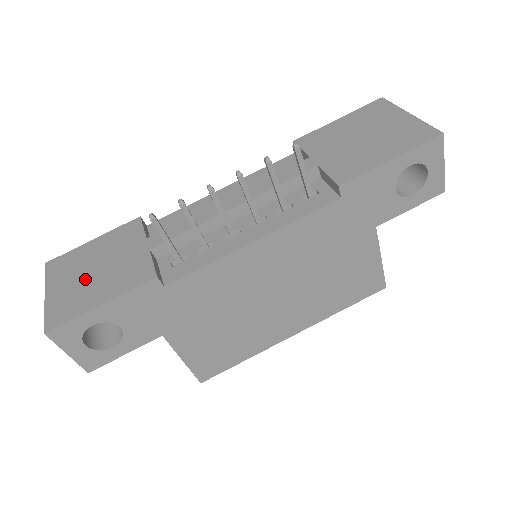
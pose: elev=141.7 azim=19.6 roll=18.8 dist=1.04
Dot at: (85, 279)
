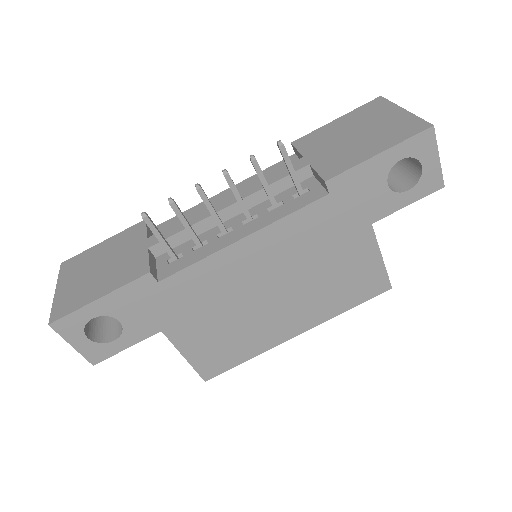
Dot at: (90, 276)
